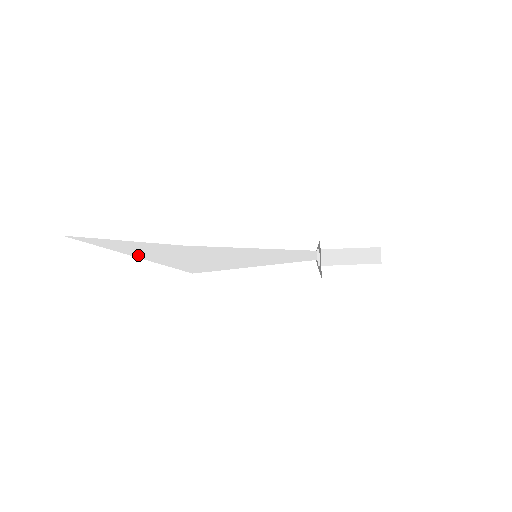
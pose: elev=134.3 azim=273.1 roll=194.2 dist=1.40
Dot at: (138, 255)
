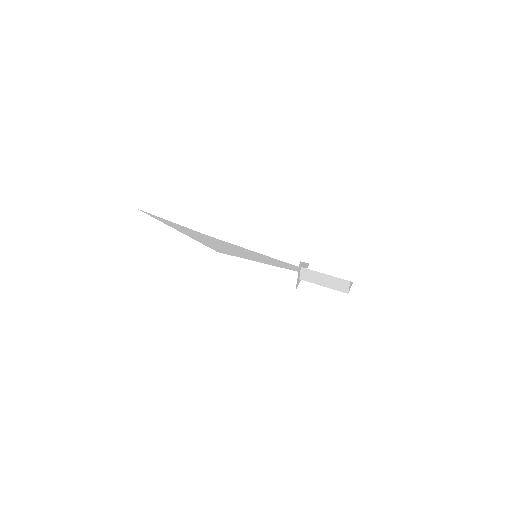
Dot at: (182, 232)
